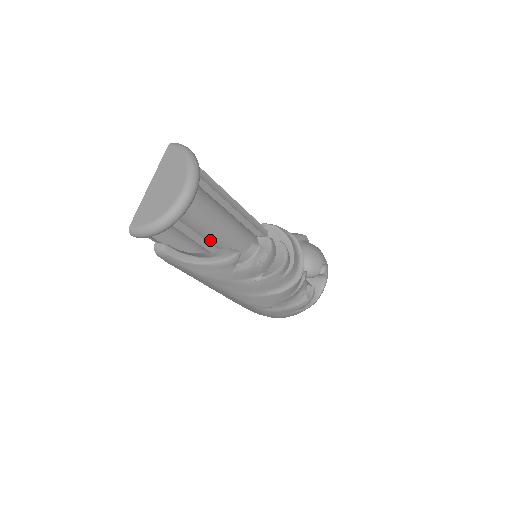
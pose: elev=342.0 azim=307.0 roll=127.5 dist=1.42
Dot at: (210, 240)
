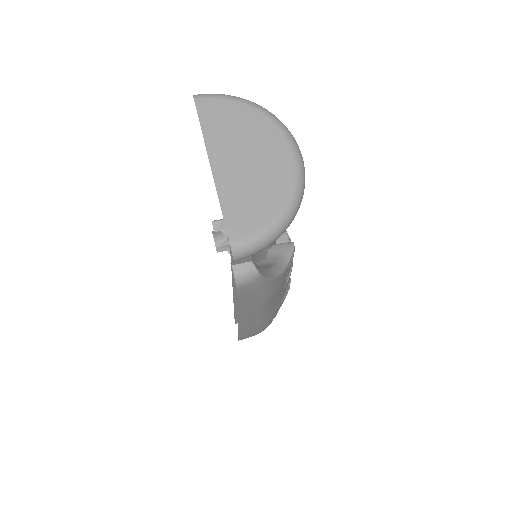
Dot at: occluded
